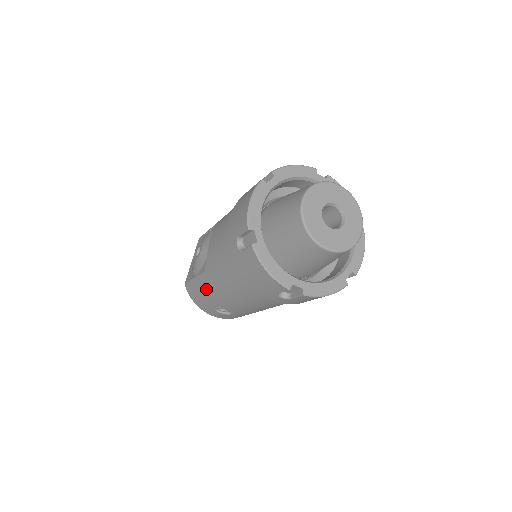
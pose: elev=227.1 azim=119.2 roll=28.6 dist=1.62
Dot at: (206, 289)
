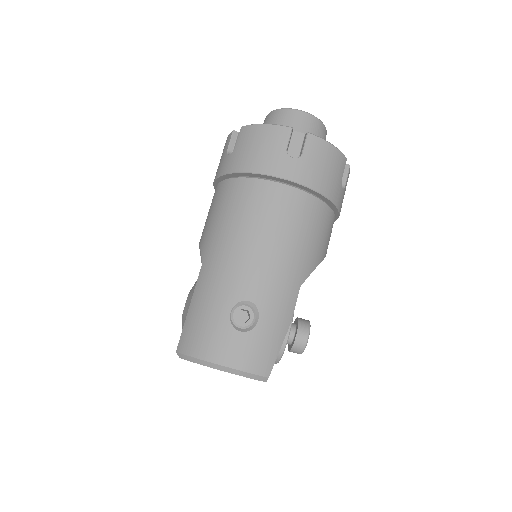
Dot at: (210, 284)
